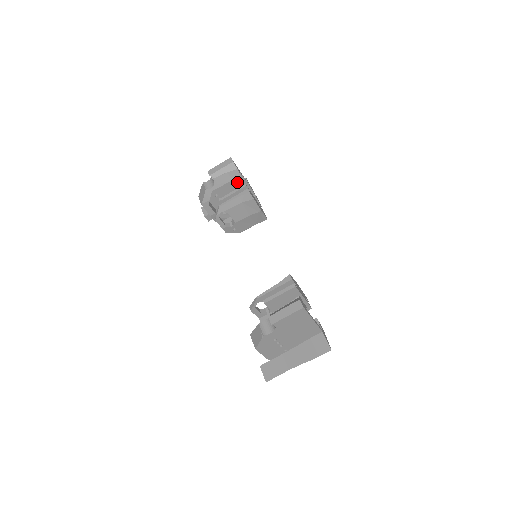
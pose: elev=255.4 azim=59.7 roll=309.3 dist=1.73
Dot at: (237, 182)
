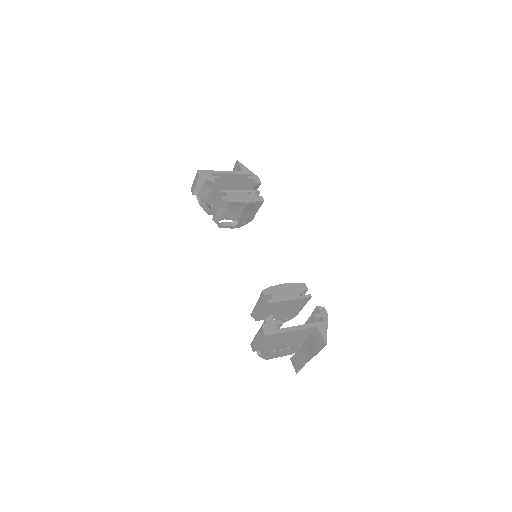
Dot at: (223, 179)
